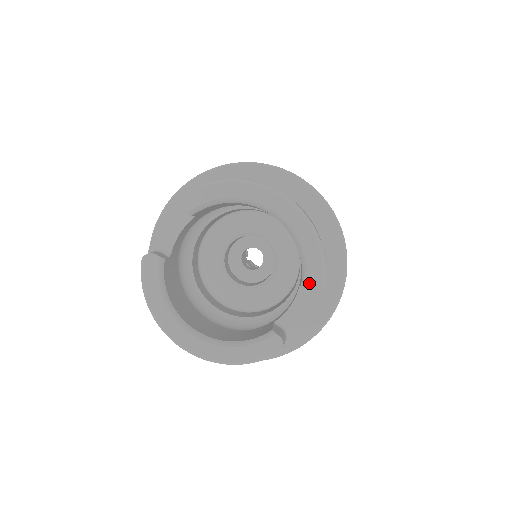
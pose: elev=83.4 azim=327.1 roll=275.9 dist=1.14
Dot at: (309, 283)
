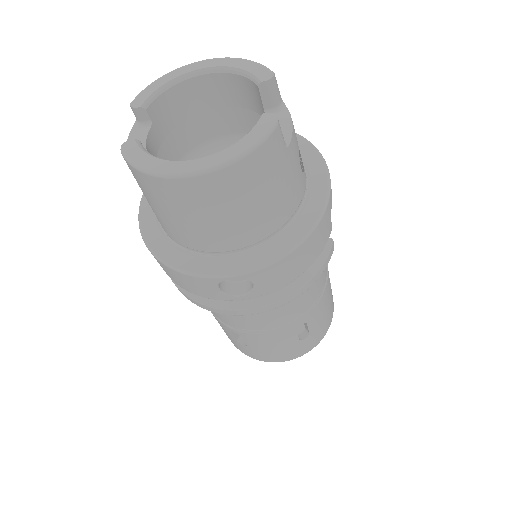
Dot at: (261, 77)
